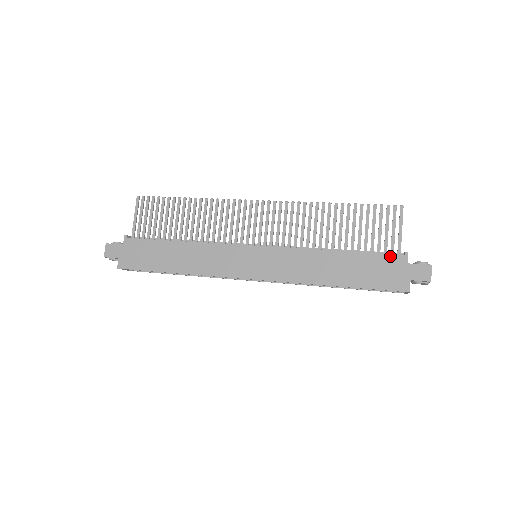
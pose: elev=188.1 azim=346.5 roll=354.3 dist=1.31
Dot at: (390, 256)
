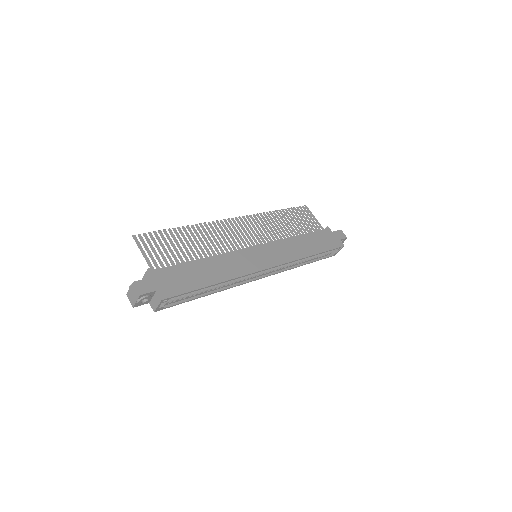
Dot at: (323, 230)
